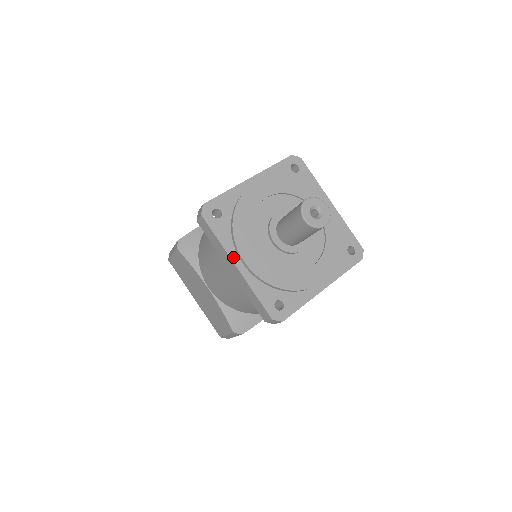
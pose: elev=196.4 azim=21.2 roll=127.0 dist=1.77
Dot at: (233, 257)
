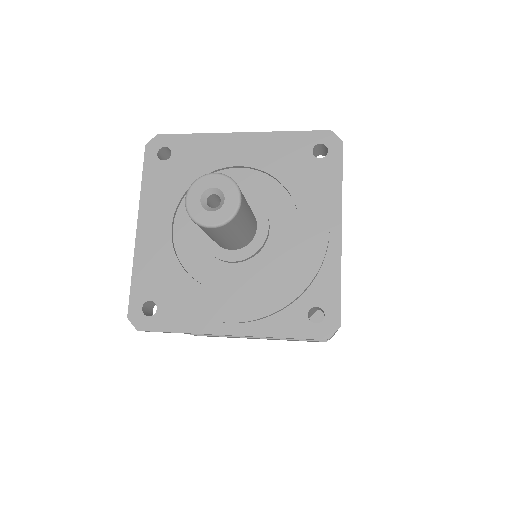
Dot at: (214, 330)
